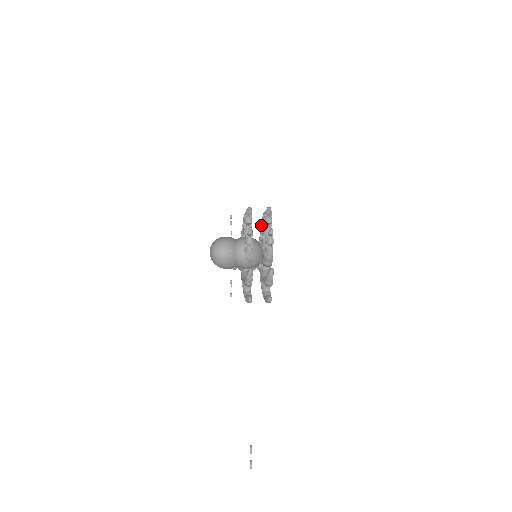
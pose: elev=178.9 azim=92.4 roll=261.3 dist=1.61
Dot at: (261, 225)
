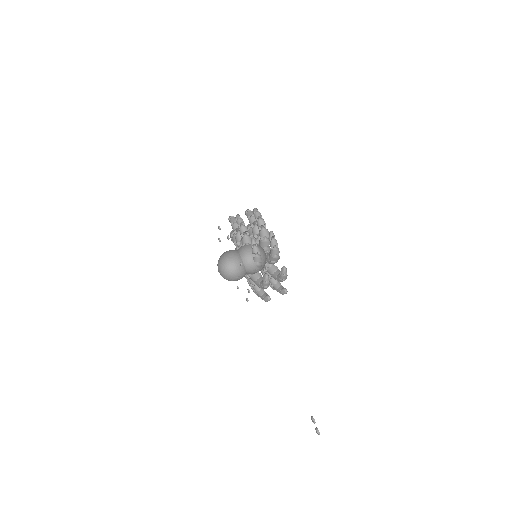
Dot at: (251, 226)
